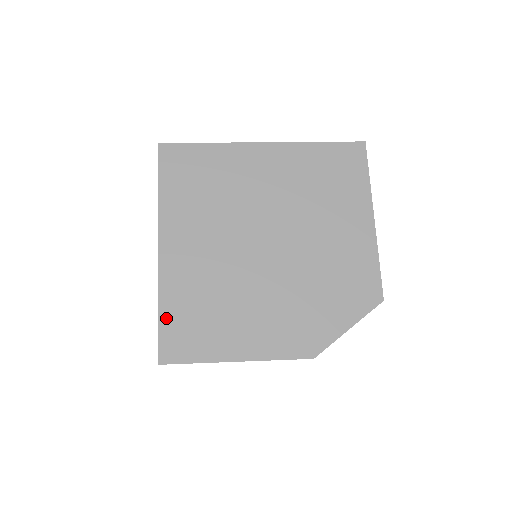
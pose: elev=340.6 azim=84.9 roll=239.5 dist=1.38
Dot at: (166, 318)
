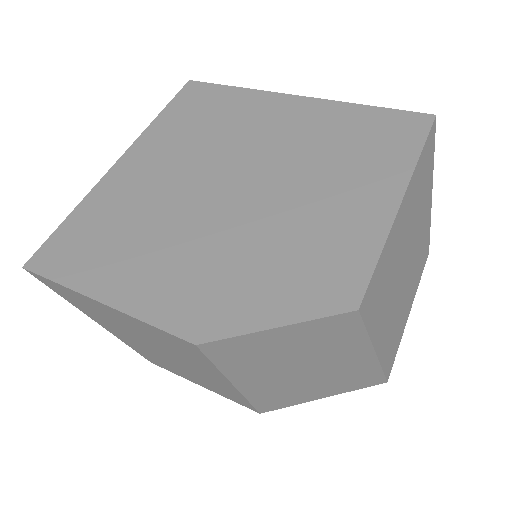
Dot at: (69, 224)
